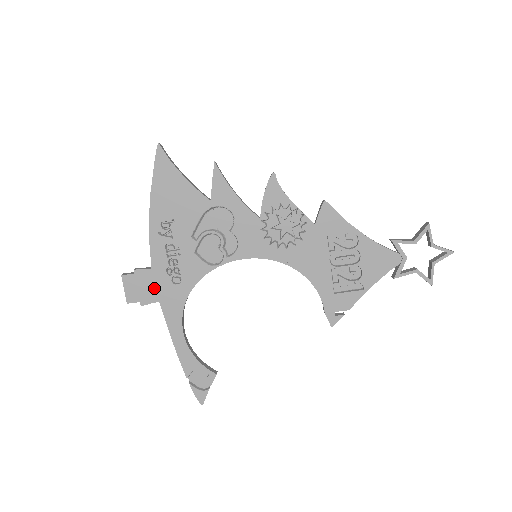
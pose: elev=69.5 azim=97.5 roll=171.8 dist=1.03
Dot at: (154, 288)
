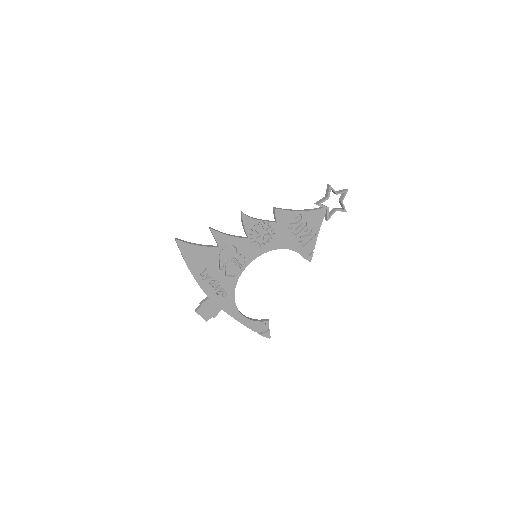
Dot at: (216, 306)
